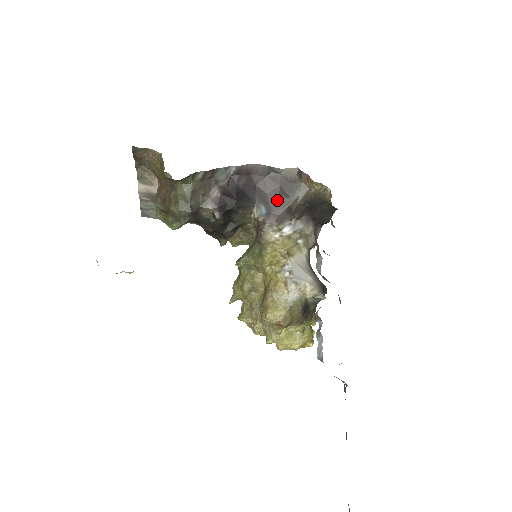
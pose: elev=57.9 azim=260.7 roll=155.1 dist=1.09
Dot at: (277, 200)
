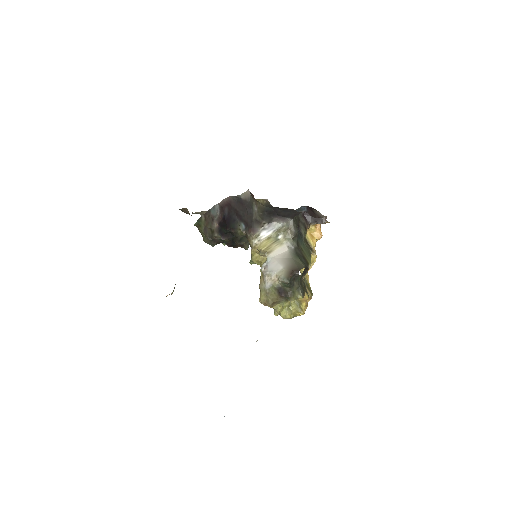
Dot at: (247, 217)
